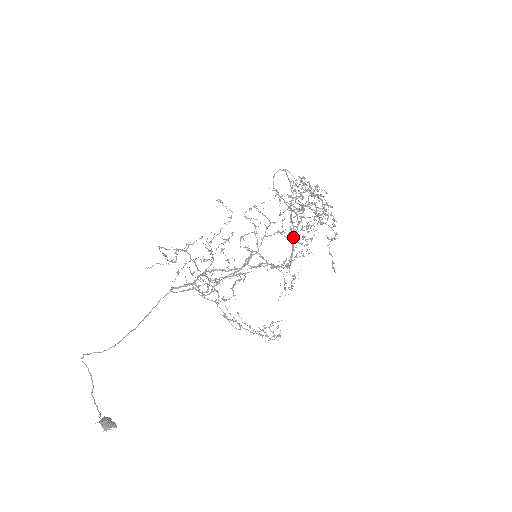
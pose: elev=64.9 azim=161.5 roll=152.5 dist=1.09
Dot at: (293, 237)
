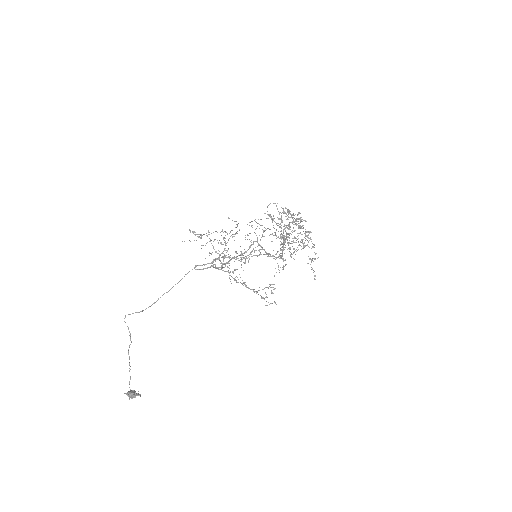
Dot at: (283, 241)
